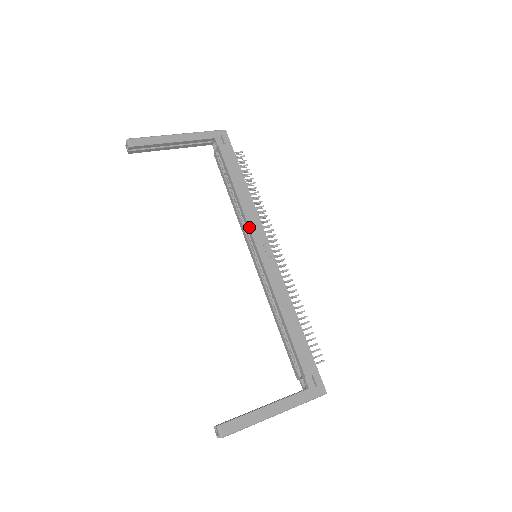
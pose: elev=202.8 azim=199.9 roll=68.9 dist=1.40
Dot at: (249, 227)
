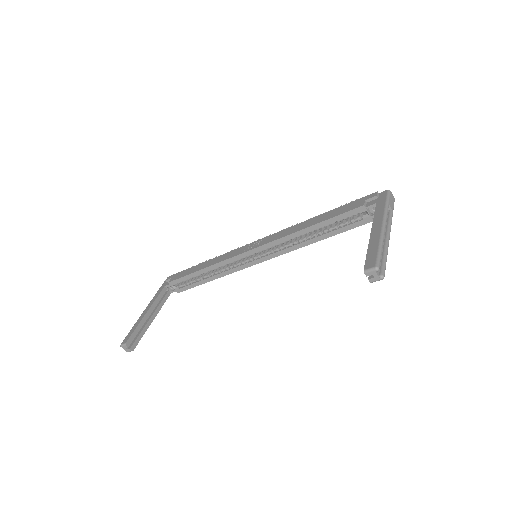
Dot at: (230, 258)
